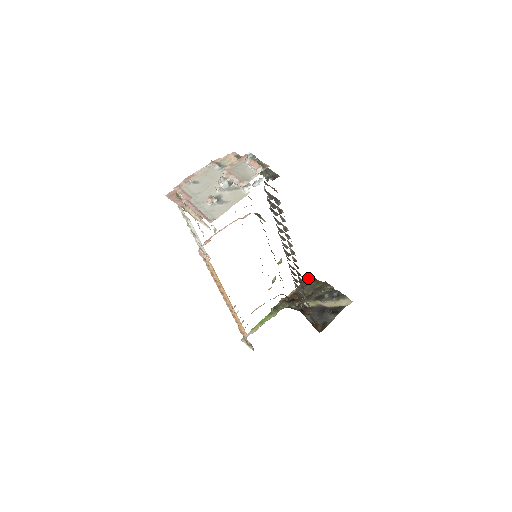
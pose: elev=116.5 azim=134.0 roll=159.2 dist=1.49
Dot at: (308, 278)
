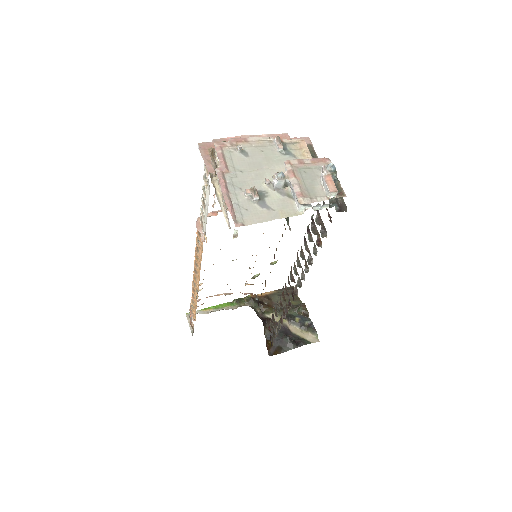
Dot at: (289, 287)
